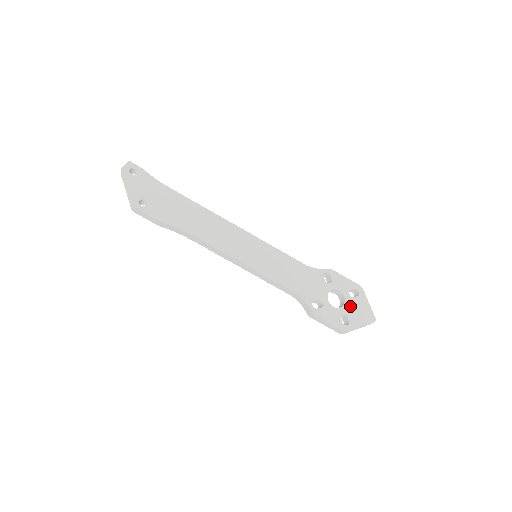
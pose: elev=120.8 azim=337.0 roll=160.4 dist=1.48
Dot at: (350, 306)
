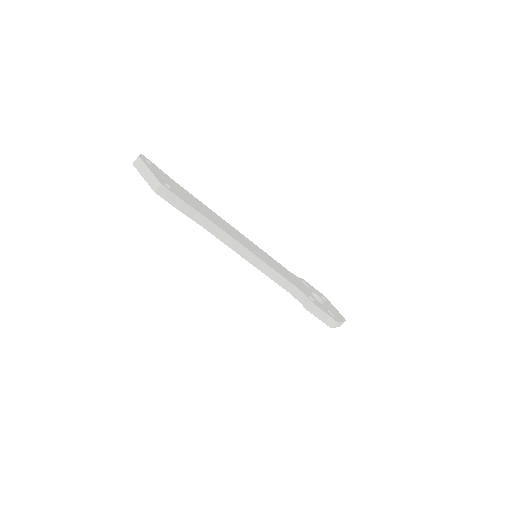
Dot at: (328, 306)
